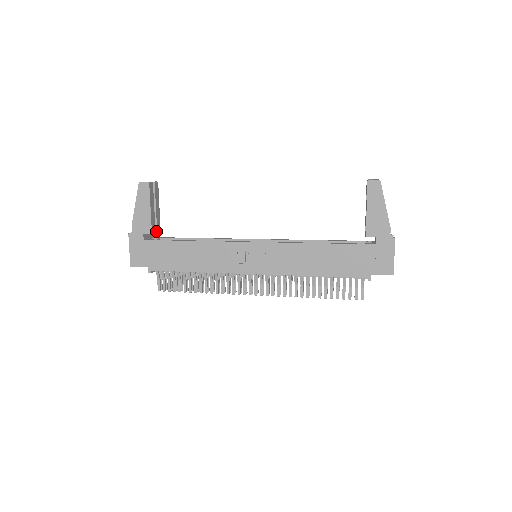
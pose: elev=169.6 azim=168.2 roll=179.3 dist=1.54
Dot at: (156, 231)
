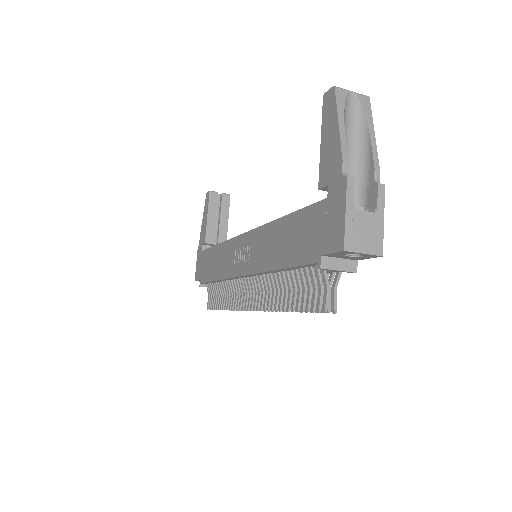
Dot at: occluded
